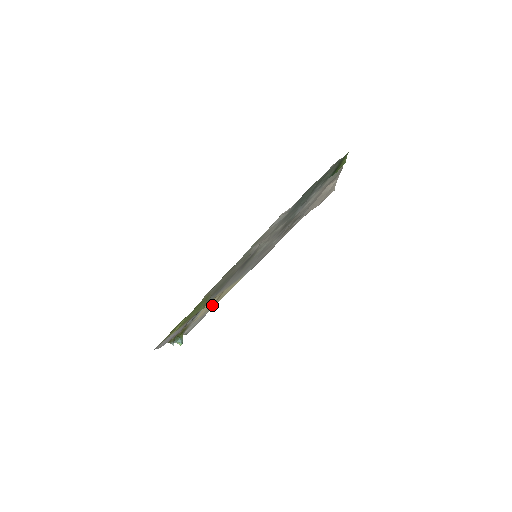
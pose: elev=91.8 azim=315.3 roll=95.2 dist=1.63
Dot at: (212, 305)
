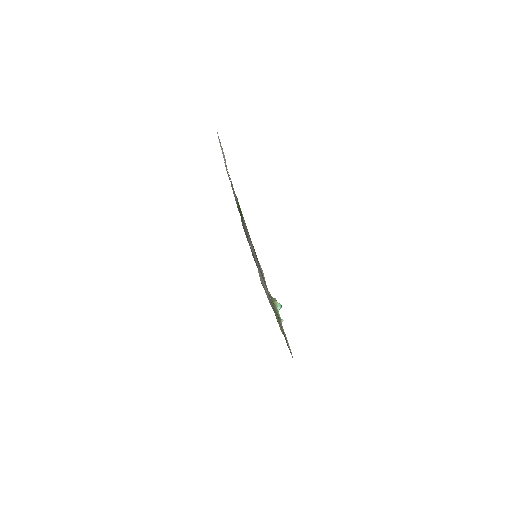
Dot at: occluded
